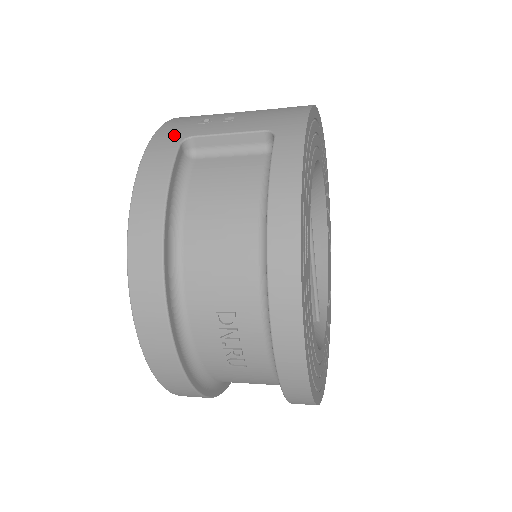
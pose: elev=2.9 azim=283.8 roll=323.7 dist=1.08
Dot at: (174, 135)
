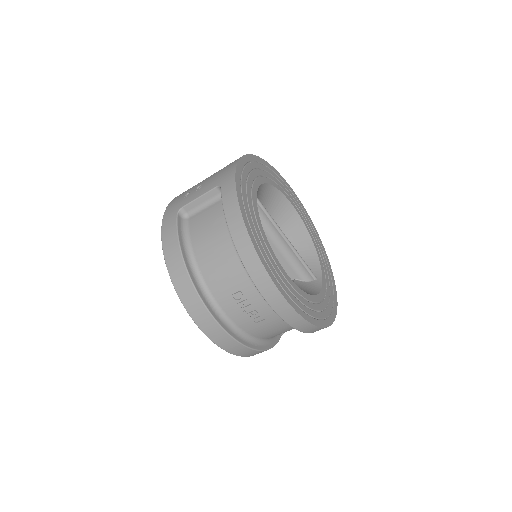
Dot at: (173, 211)
